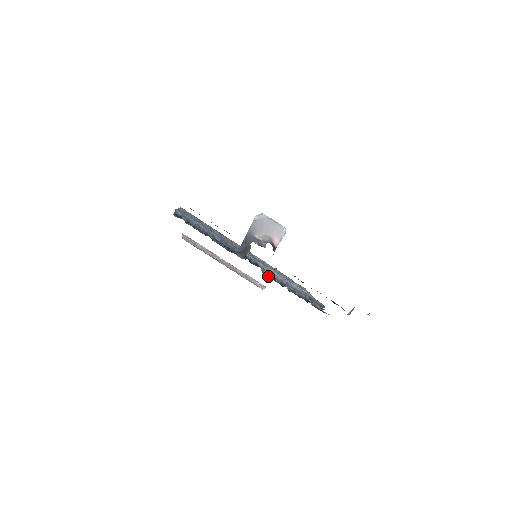
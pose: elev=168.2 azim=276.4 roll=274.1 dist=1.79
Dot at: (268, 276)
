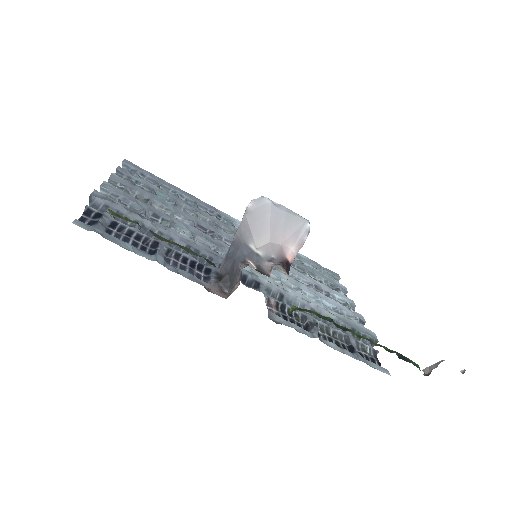
Dot at: (278, 314)
